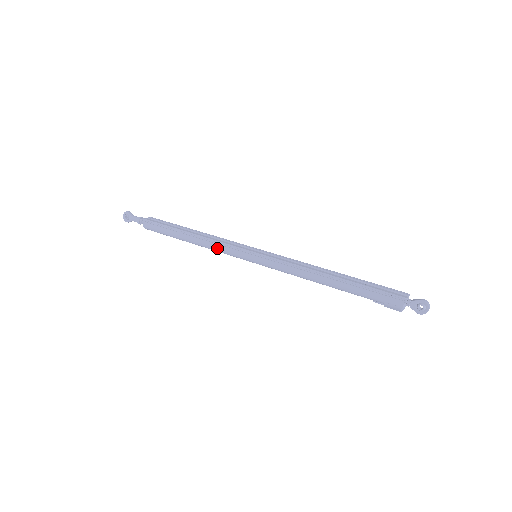
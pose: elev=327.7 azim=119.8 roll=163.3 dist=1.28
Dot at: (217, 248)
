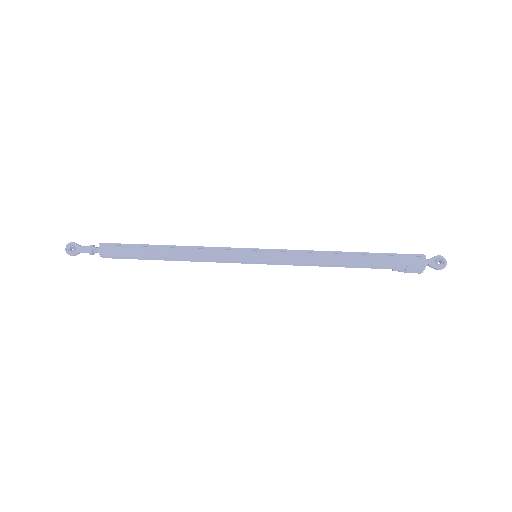
Dot at: (208, 255)
